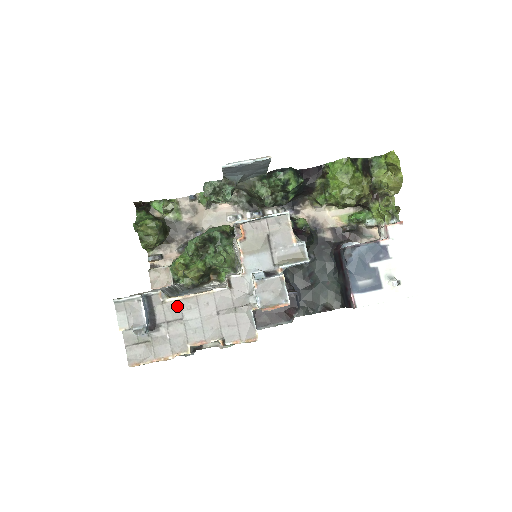
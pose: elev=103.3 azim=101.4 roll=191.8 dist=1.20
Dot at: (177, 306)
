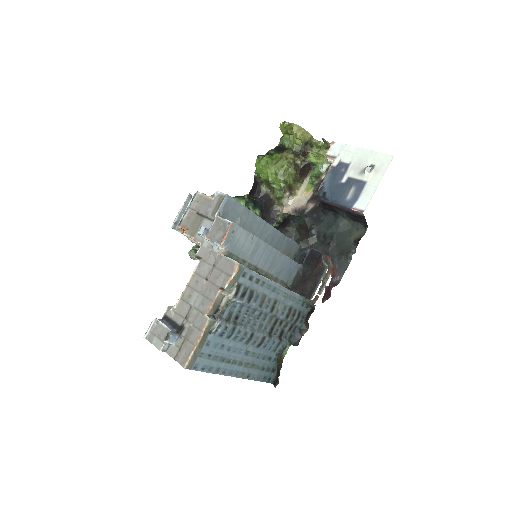
Dot at: (183, 303)
